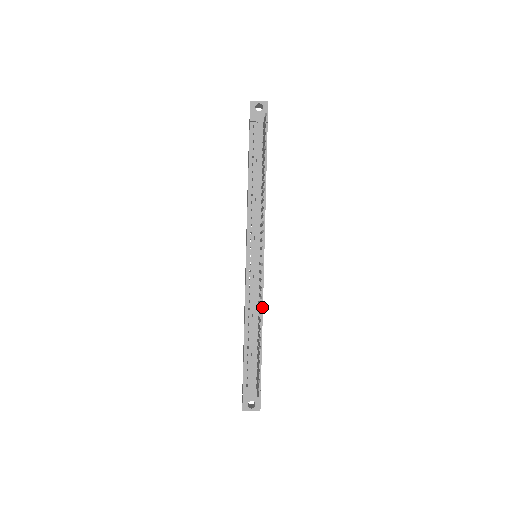
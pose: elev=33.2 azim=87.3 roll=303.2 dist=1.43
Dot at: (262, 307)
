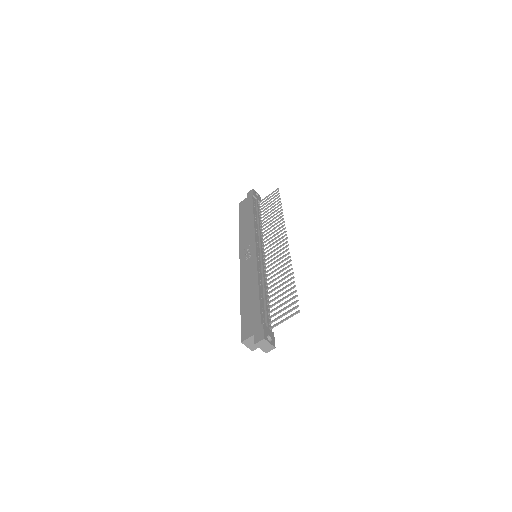
Dot at: occluded
